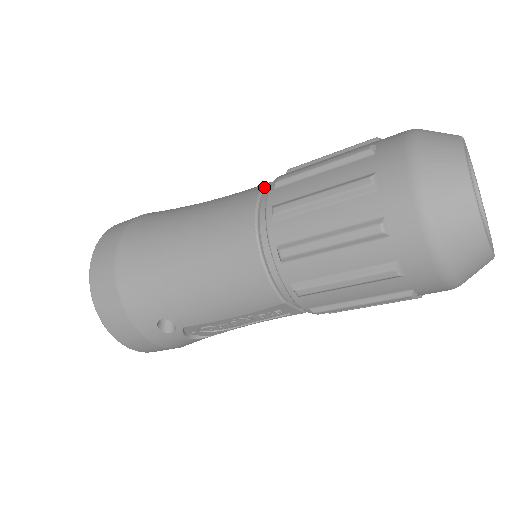
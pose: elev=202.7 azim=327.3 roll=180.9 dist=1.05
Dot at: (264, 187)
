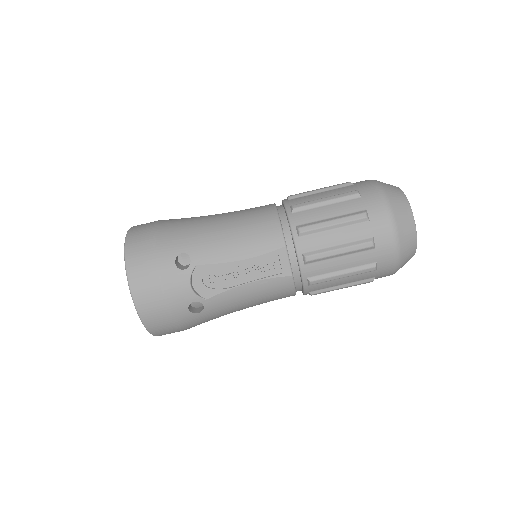
Dot at: occluded
